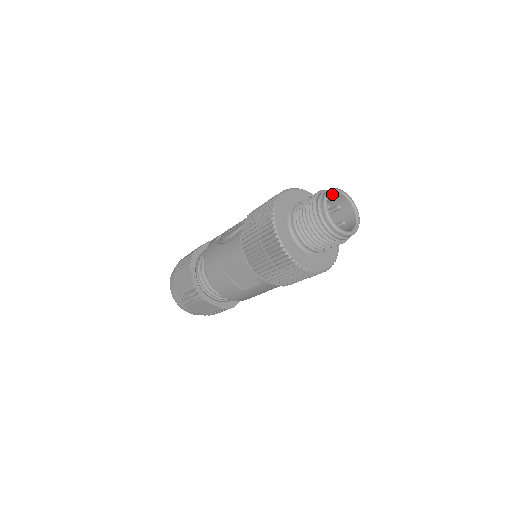
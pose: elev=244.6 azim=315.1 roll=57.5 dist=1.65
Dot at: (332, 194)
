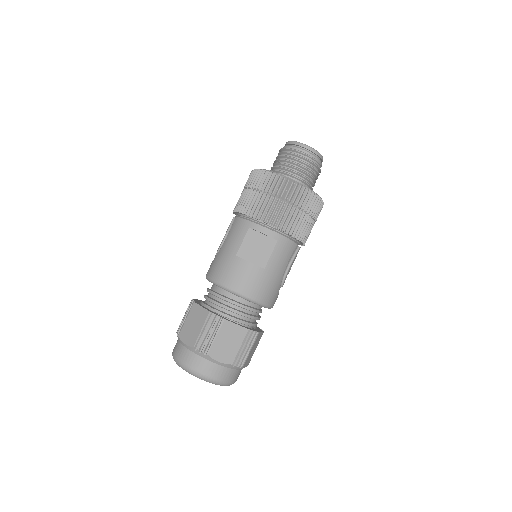
Dot at: occluded
